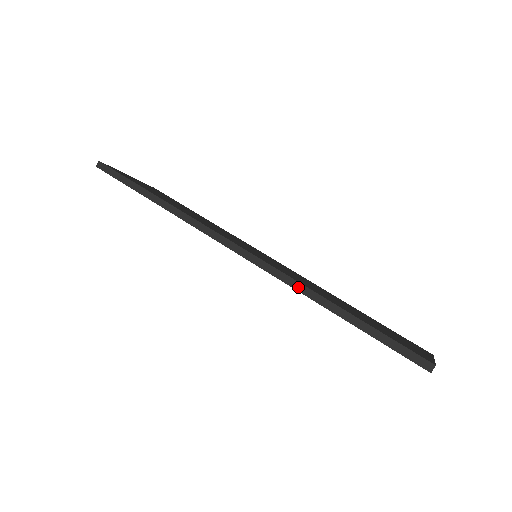
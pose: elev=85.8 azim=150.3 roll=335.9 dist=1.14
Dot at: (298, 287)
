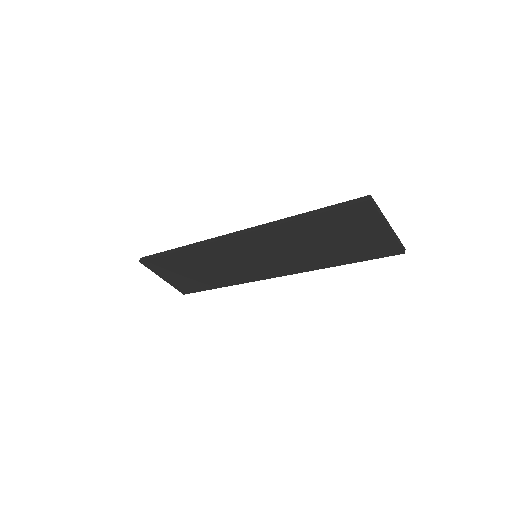
Dot at: (276, 223)
